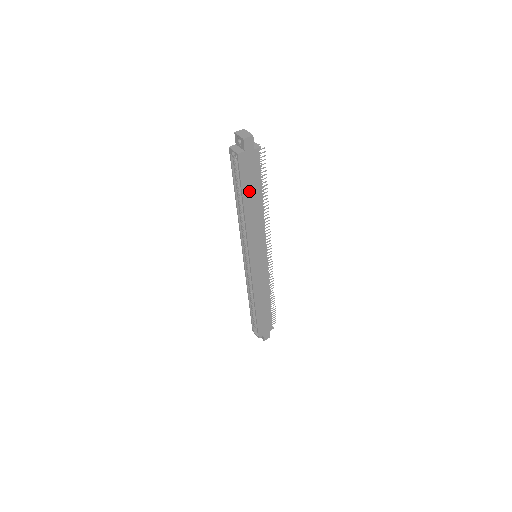
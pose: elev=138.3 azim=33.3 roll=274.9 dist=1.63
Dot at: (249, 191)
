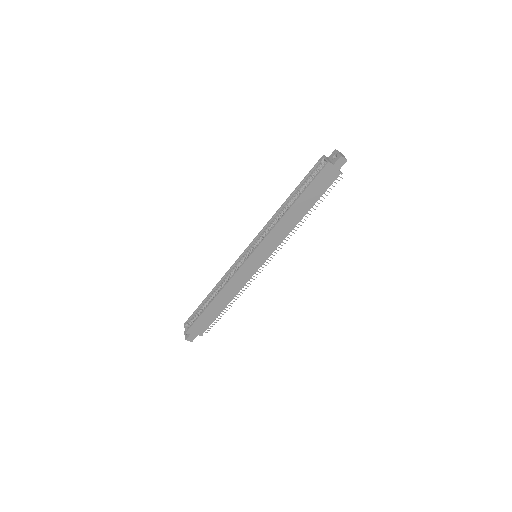
Dot at: (307, 197)
